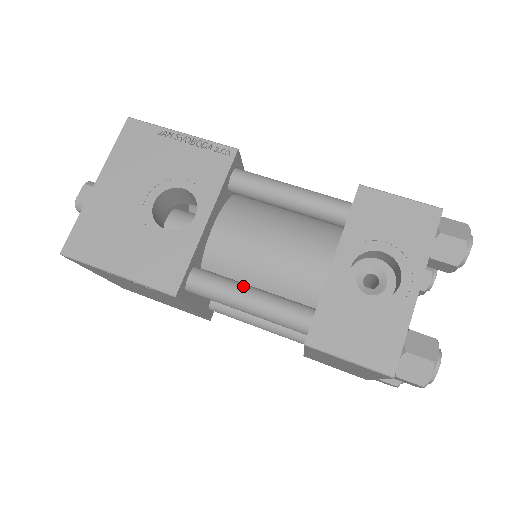
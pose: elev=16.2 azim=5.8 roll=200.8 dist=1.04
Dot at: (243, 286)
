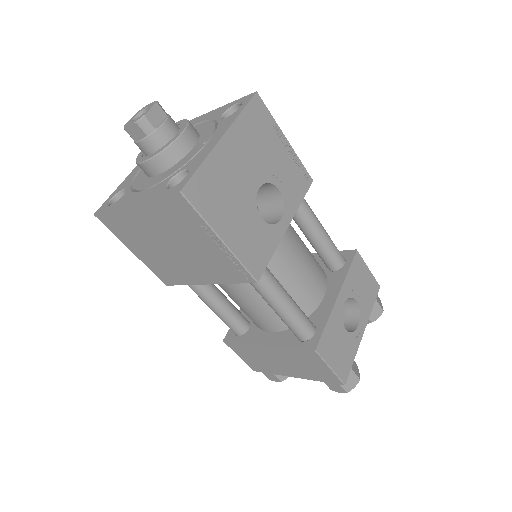
Dot at: (285, 290)
